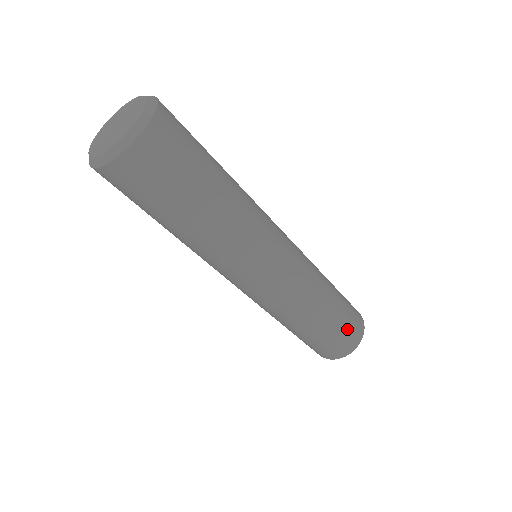
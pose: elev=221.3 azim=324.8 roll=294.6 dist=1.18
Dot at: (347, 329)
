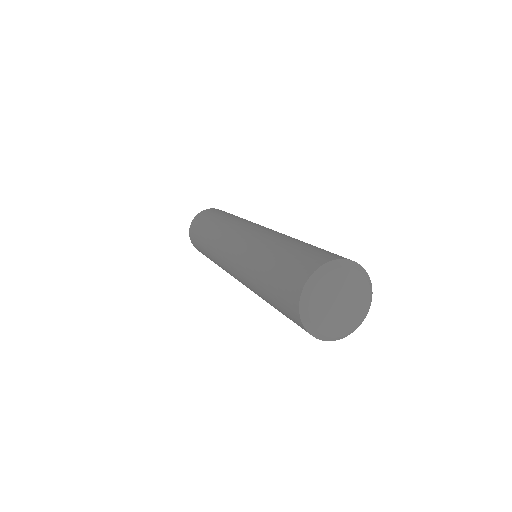
Dot at: occluded
